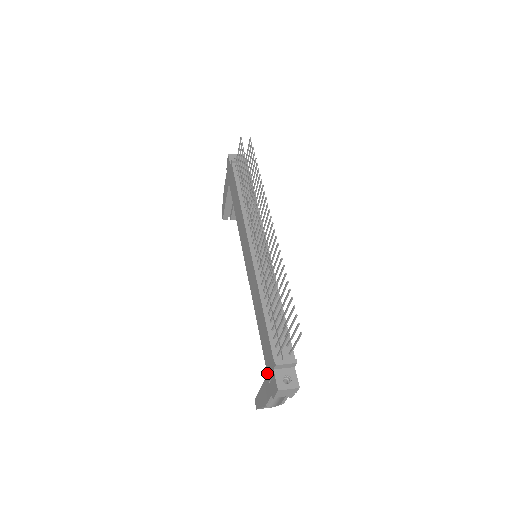
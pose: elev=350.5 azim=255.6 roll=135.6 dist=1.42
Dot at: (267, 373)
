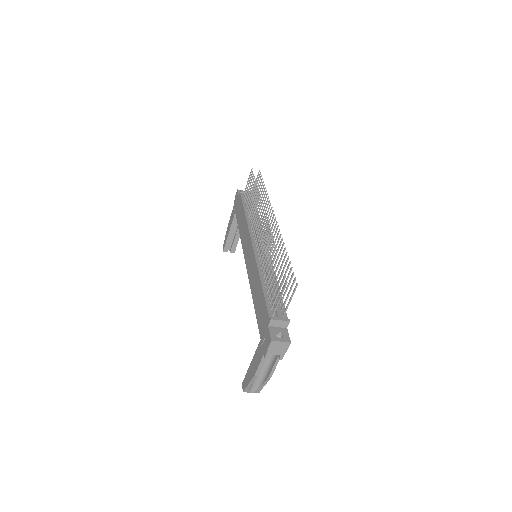
Dot at: (260, 337)
